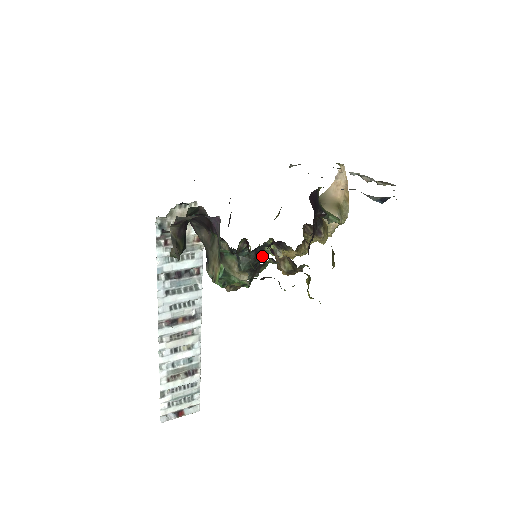
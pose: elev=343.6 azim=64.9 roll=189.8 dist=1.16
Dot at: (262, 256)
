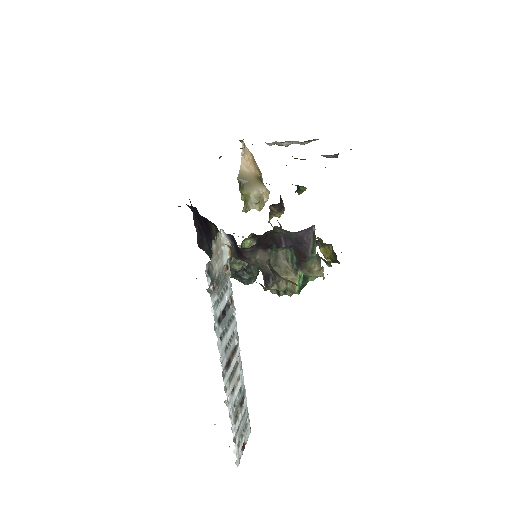
Dot at: occluded
